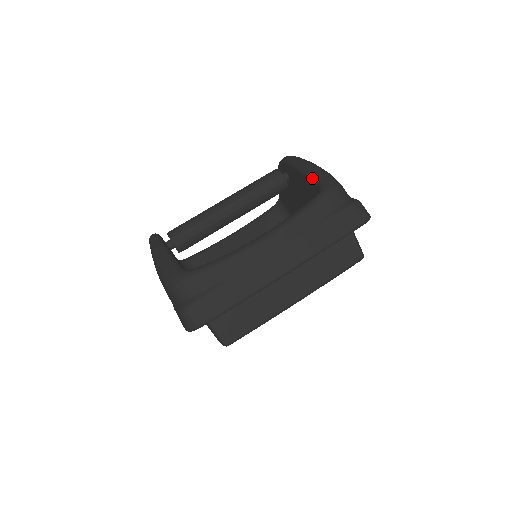
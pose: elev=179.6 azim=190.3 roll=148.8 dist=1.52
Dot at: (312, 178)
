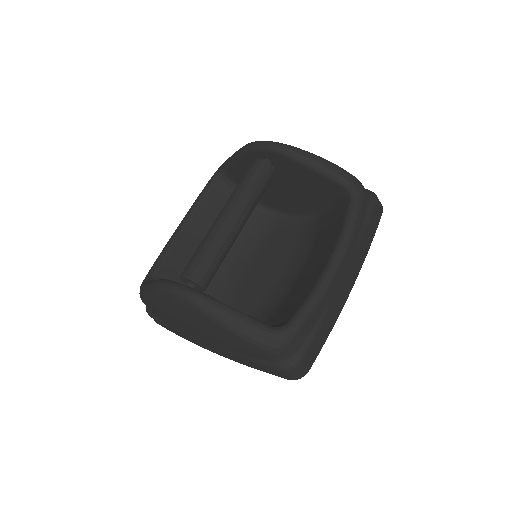
Dot at: (332, 178)
